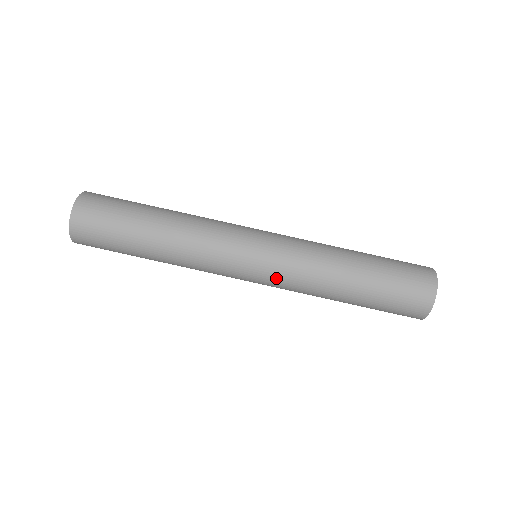
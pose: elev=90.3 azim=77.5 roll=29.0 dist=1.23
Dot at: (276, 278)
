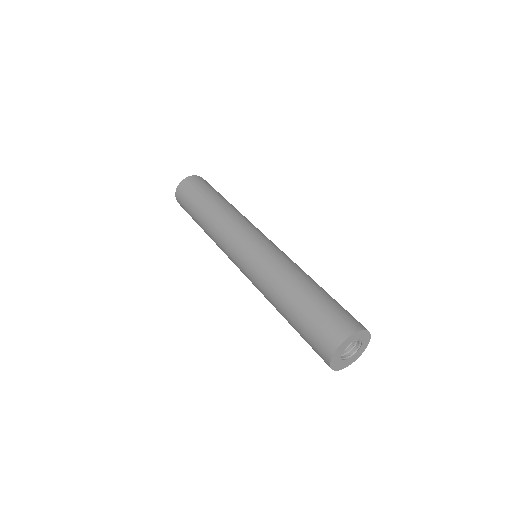
Dot at: (253, 261)
